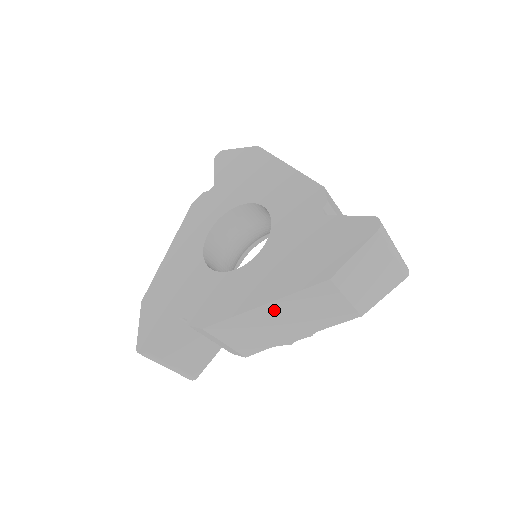
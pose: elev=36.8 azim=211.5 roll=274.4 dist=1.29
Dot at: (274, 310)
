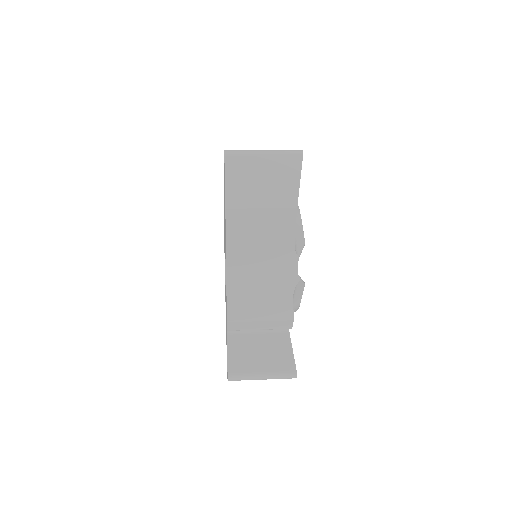
Dot at: occluded
